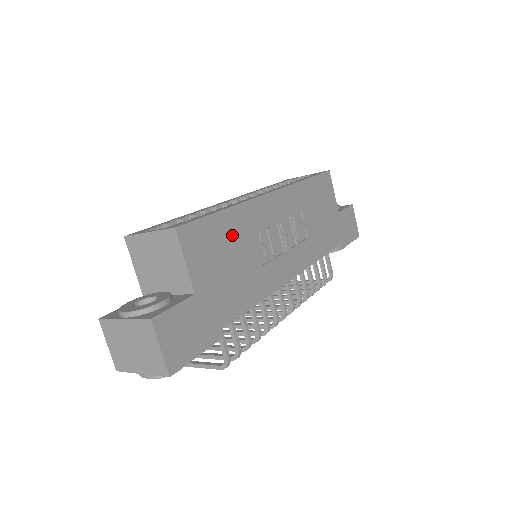
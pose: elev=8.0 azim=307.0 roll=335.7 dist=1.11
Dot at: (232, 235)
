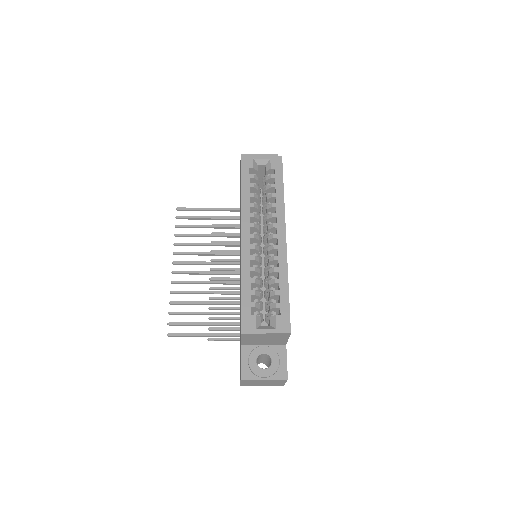
Dot at: occluded
